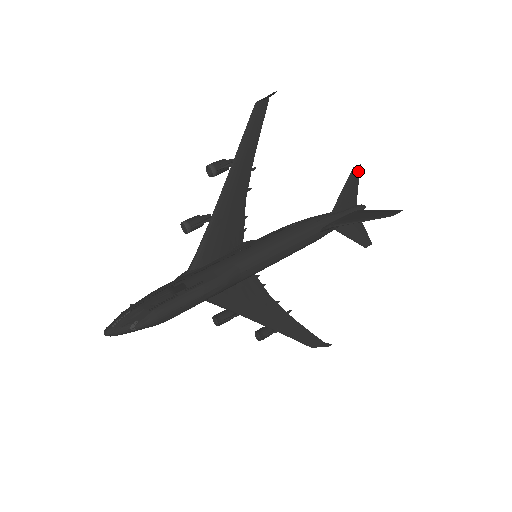
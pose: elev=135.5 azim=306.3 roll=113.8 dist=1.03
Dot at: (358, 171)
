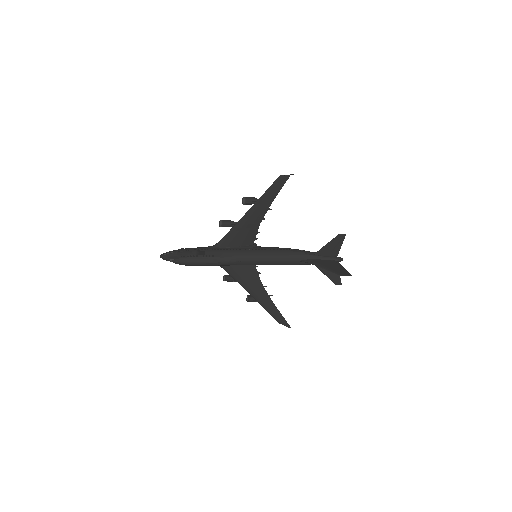
Dot at: (343, 237)
